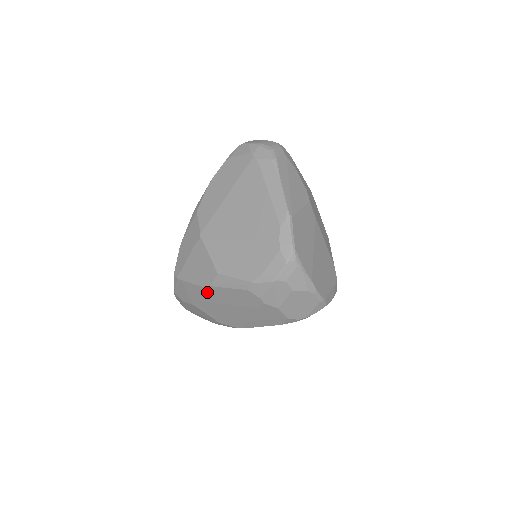
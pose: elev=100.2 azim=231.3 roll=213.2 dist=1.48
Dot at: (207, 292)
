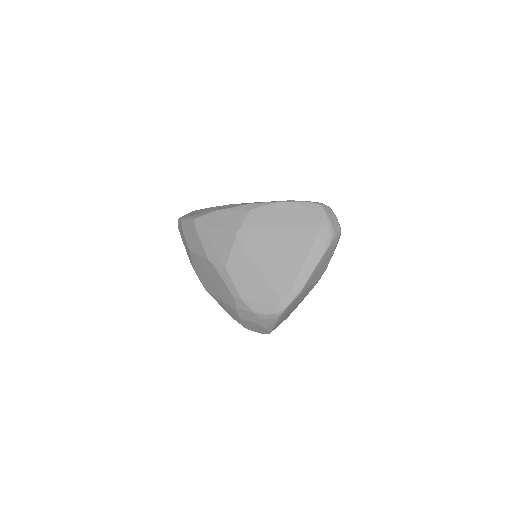
Dot at: (207, 261)
